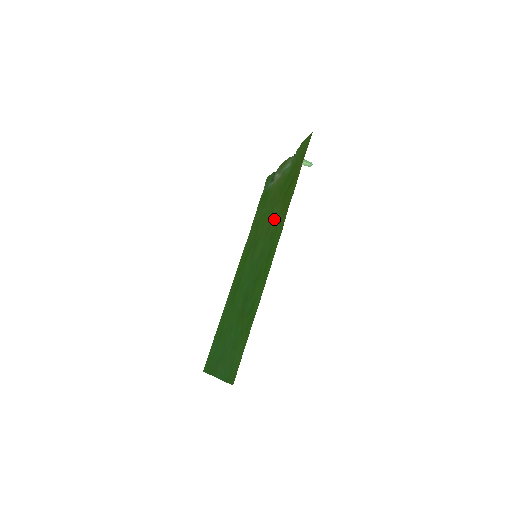
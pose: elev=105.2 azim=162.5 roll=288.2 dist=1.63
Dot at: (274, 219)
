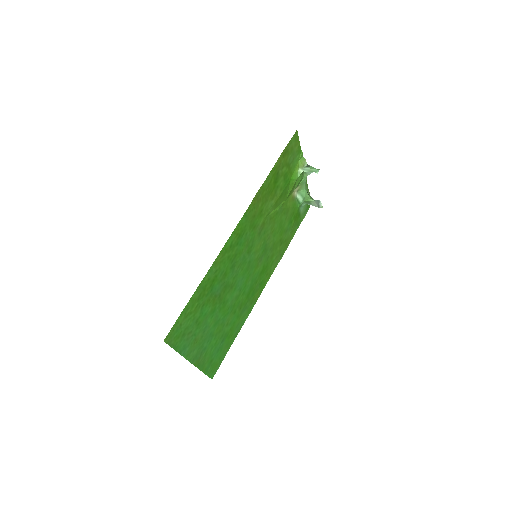
Dot at: (264, 214)
